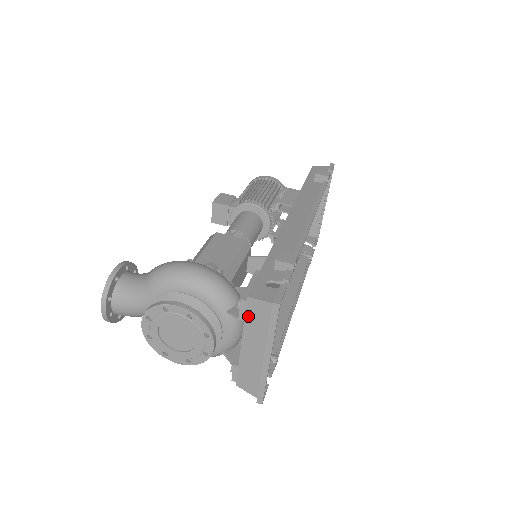
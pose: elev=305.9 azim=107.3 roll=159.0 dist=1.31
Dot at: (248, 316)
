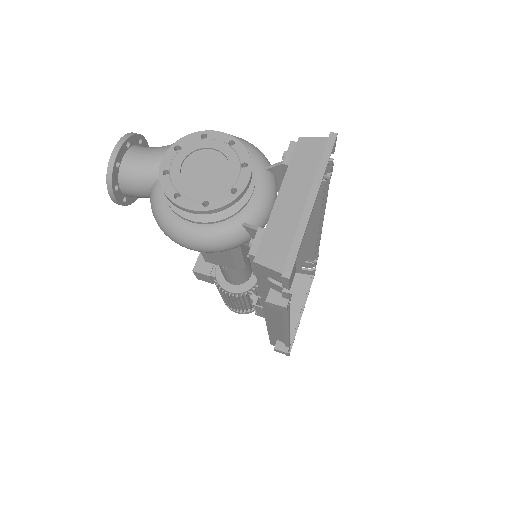
Dot at: (295, 158)
